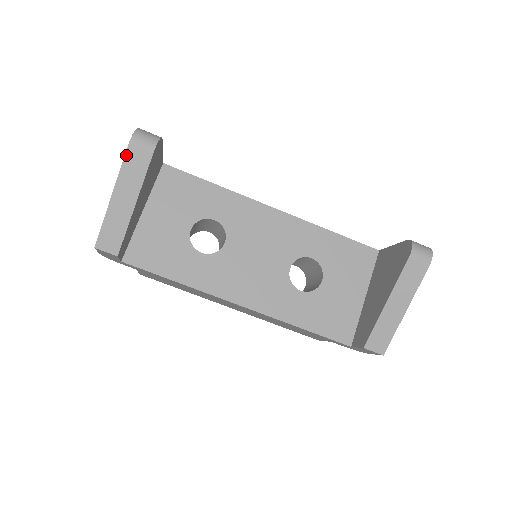
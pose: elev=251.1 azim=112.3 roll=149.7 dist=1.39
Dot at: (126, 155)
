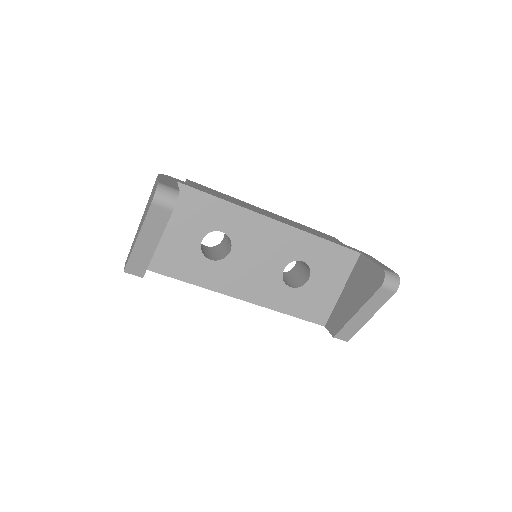
Dot at: (148, 212)
